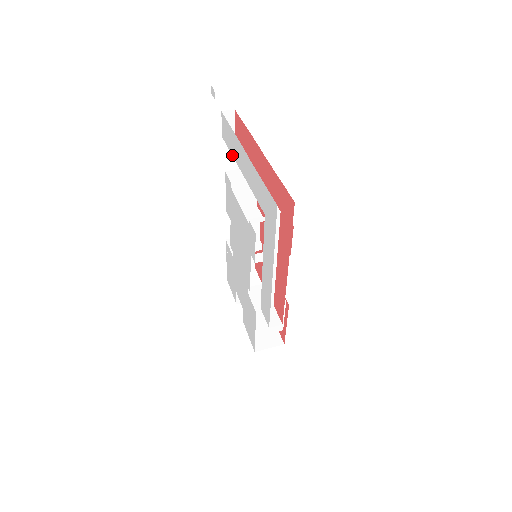
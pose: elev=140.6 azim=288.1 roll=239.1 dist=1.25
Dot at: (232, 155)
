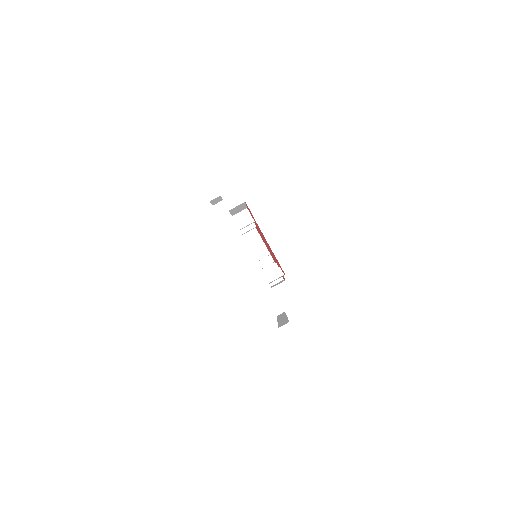
Dot at: occluded
